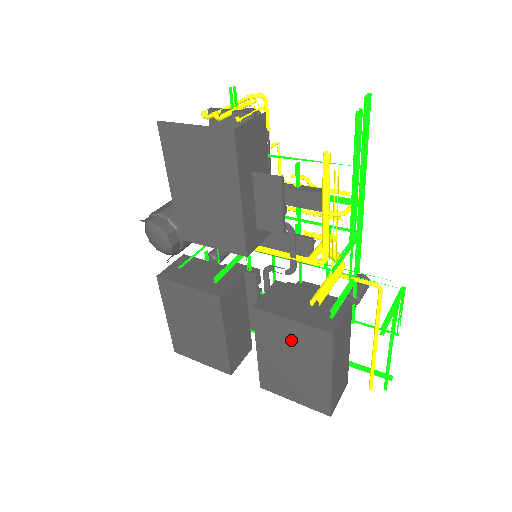
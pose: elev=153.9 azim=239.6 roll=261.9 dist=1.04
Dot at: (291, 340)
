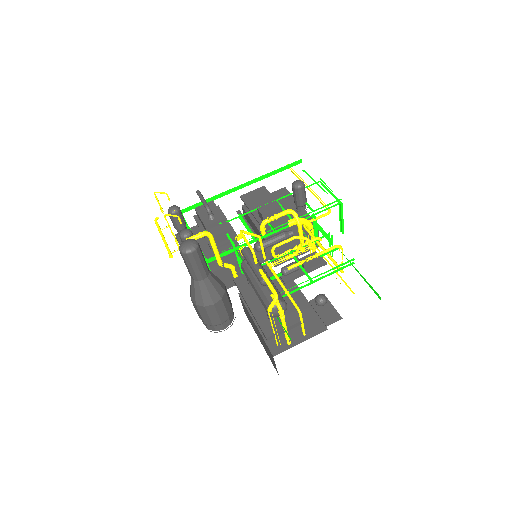
Dot at: occluded
